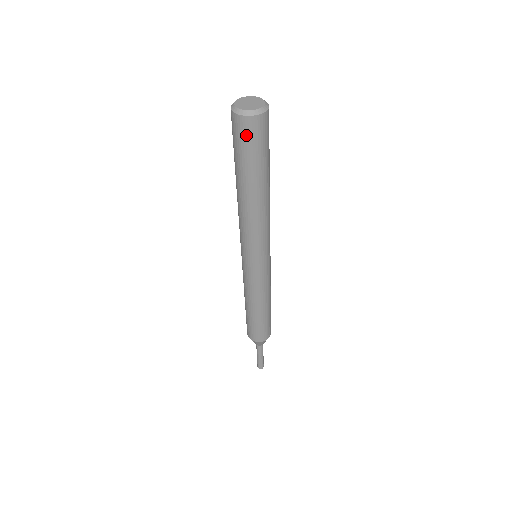
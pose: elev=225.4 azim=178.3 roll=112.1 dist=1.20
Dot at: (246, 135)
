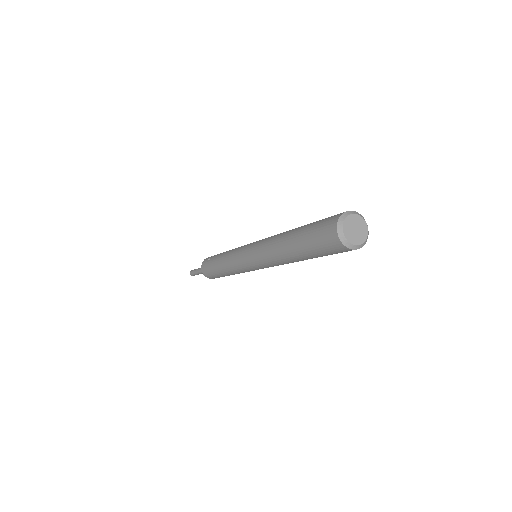
Dot at: (333, 250)
